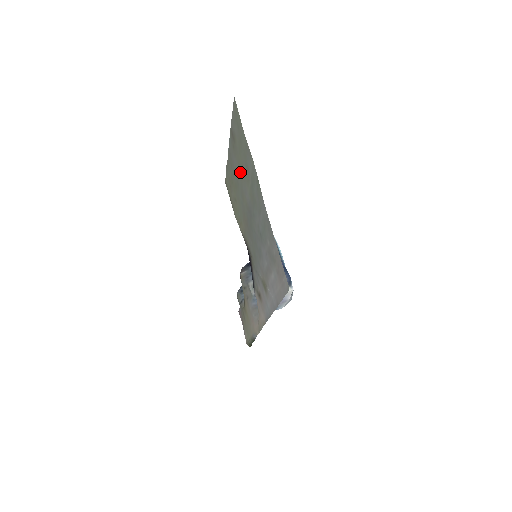
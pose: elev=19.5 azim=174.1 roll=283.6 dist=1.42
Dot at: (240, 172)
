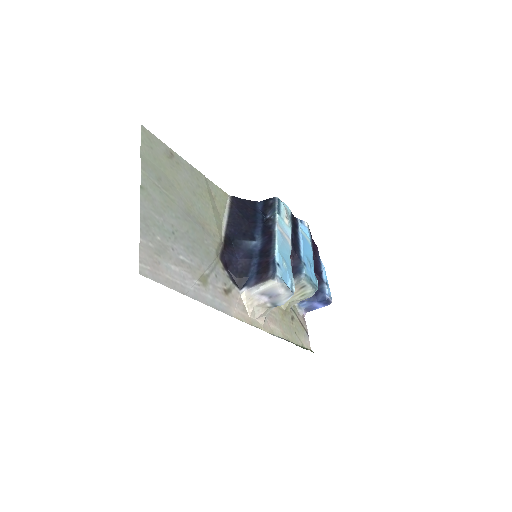
Dot at: (178, 183)
